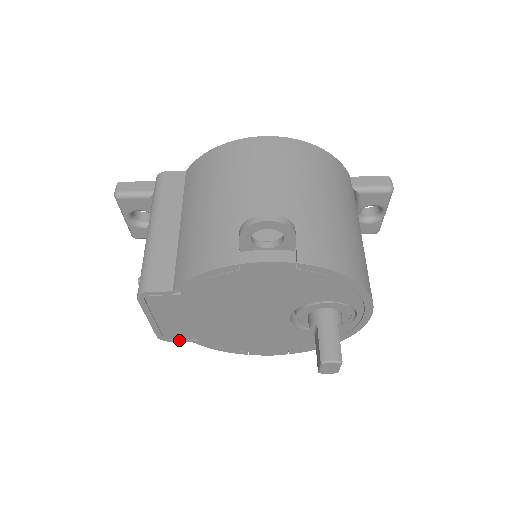
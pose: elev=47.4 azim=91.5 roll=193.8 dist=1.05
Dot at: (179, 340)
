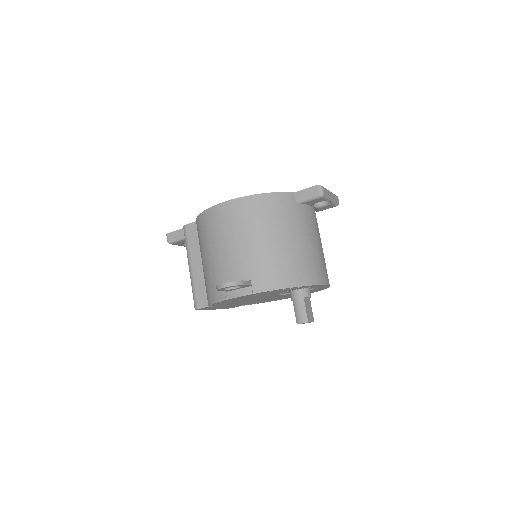
Dot at: occluded
